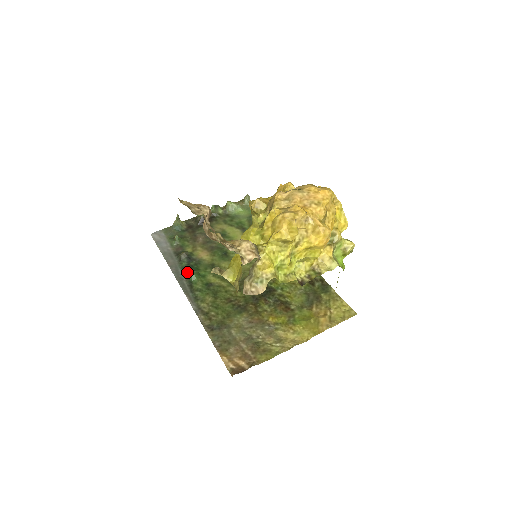
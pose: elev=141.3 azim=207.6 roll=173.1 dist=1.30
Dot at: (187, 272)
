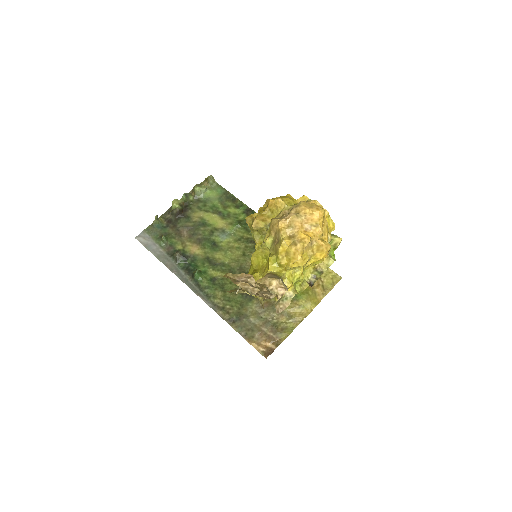
Dot at: (189, 272)
